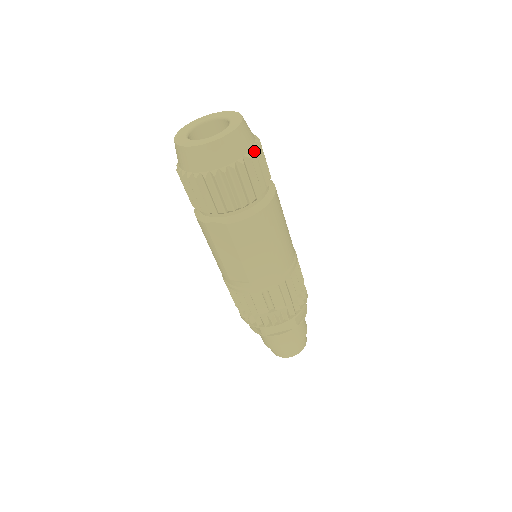
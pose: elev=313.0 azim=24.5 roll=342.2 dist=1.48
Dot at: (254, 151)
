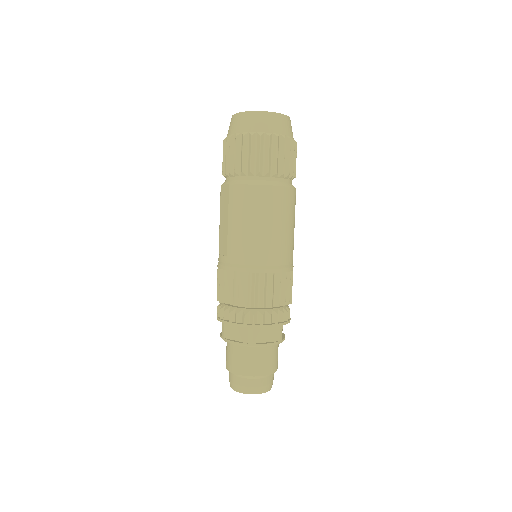
Dot at: (277, 135)
